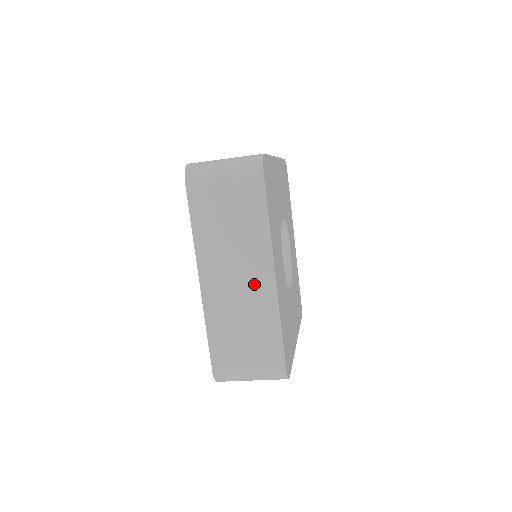
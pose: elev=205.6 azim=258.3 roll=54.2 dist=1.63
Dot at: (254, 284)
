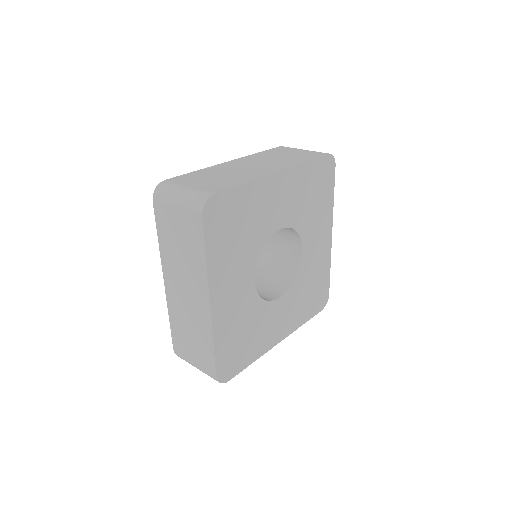
Dot at: occluded
